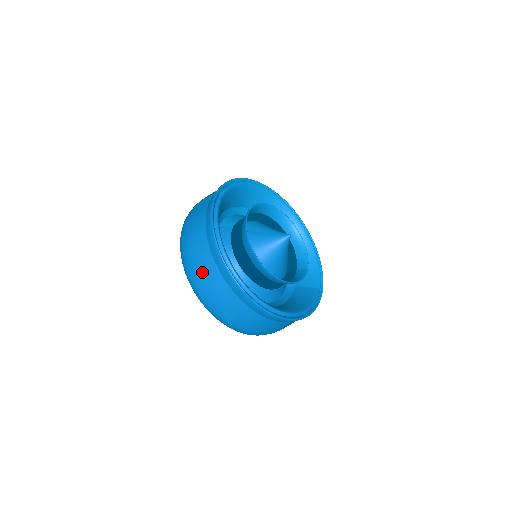
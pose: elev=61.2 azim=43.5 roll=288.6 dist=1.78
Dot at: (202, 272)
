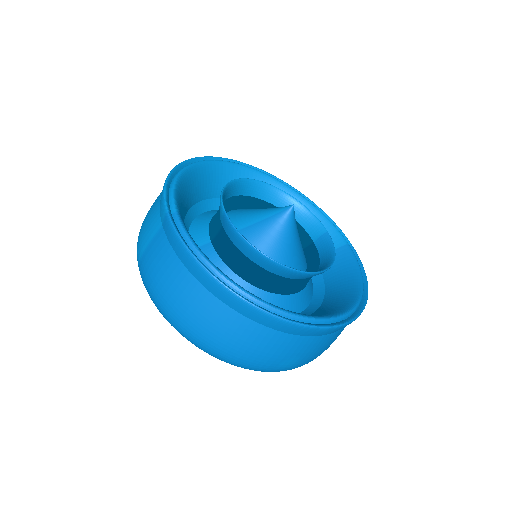
Dot at: (226, 335)
